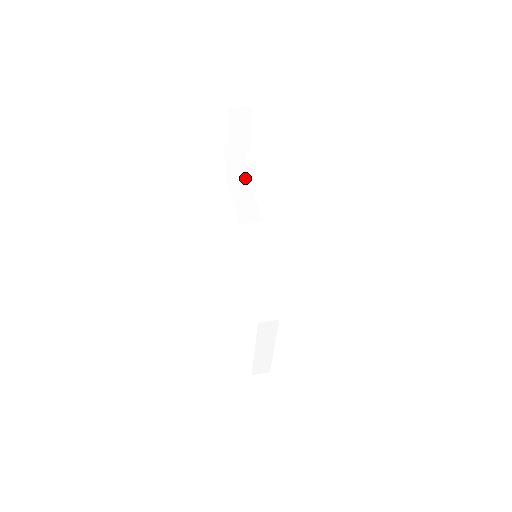
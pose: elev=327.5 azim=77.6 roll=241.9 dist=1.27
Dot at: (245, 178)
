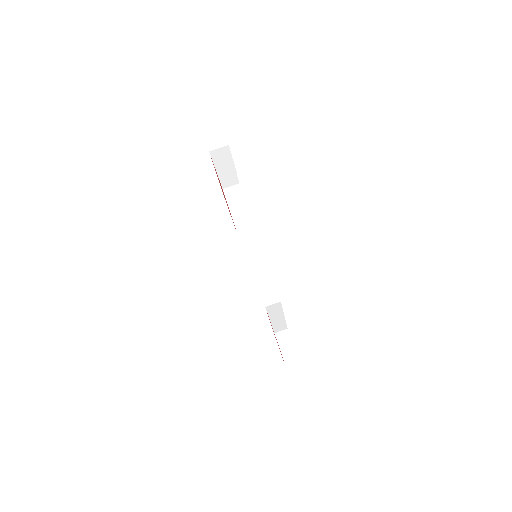
Dot at: (239, 188)
